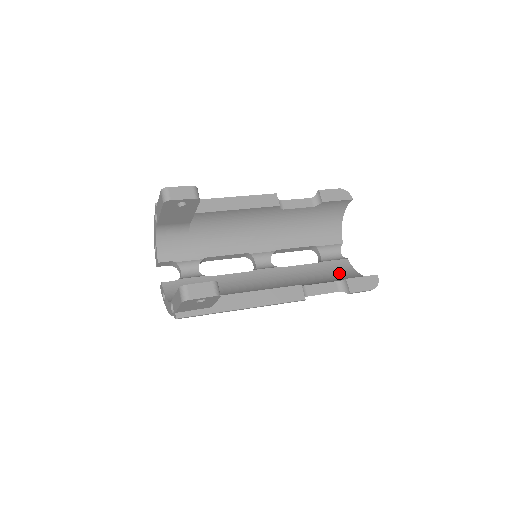
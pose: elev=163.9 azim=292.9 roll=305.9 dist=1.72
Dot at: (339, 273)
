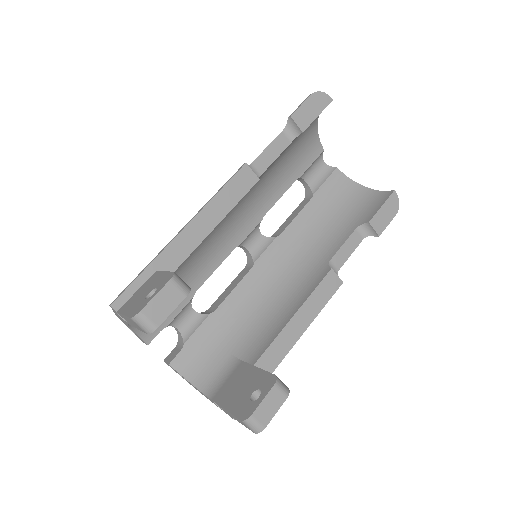
Dot at: (341, 199)
